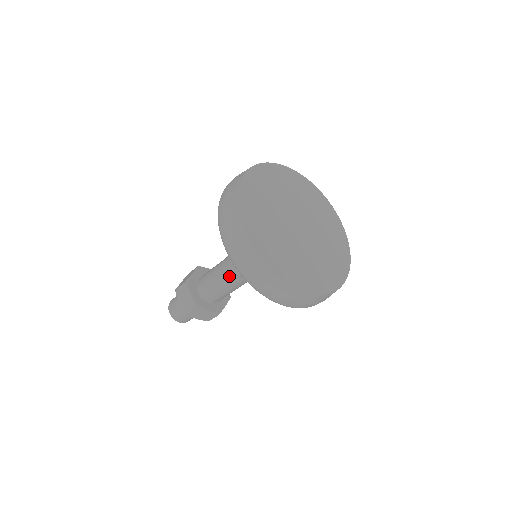
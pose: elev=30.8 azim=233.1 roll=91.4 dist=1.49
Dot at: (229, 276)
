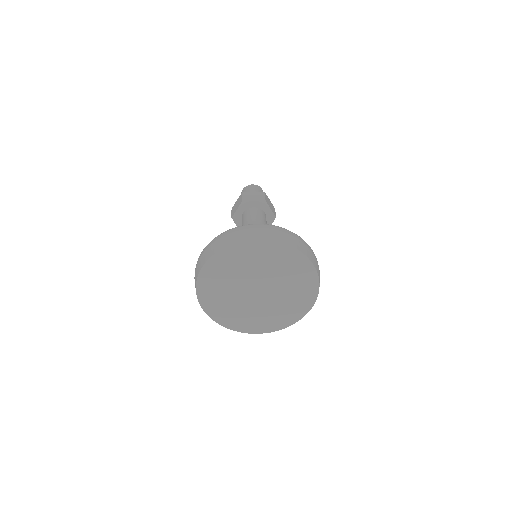
Dot at: occluded
